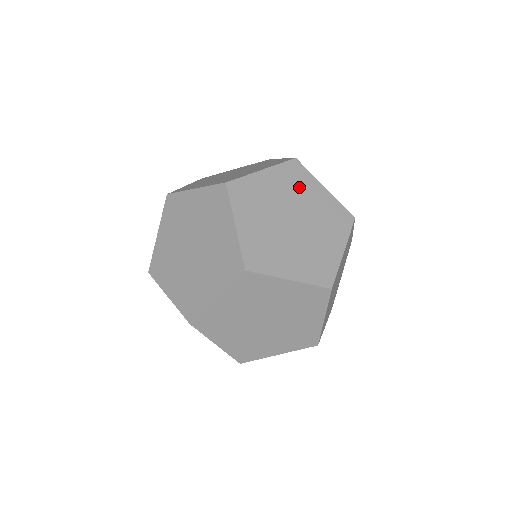
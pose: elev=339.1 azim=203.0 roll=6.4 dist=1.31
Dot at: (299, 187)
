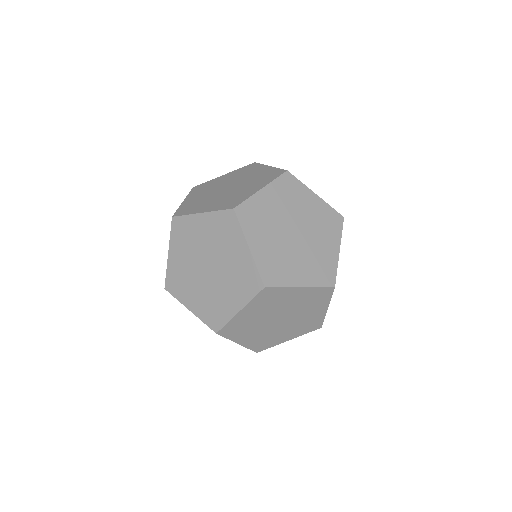
Dot at: (247, 173)
